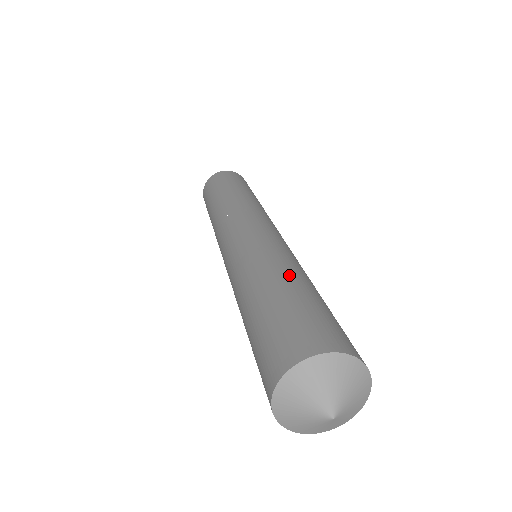
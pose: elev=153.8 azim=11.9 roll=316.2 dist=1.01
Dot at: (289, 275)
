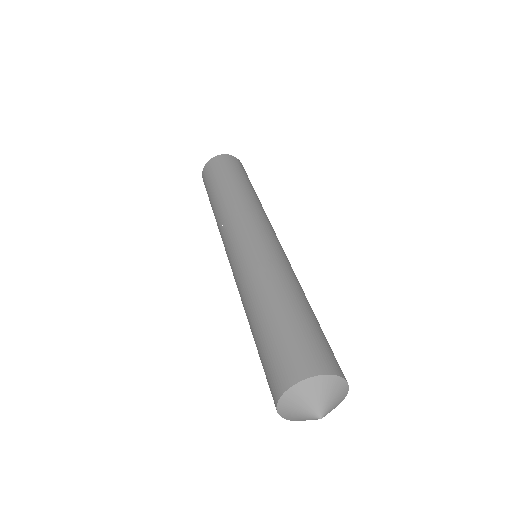
Dot at: (273, 297)
